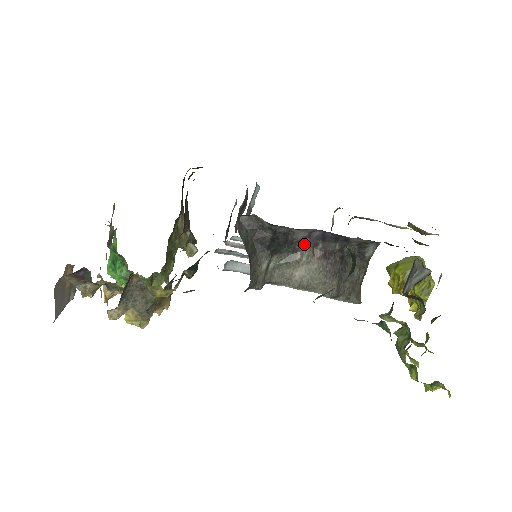
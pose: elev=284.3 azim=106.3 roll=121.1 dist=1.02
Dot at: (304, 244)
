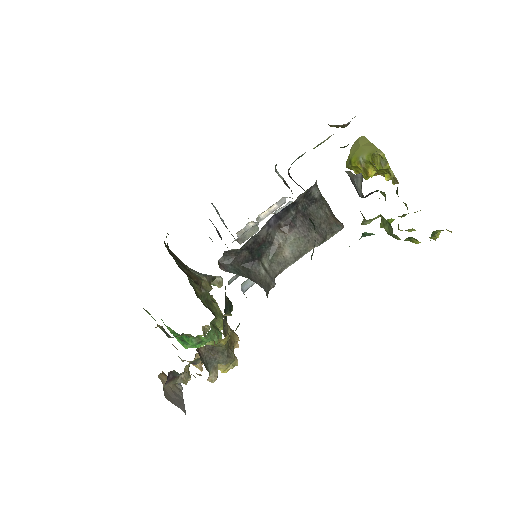
Dot at: (272, 234)
